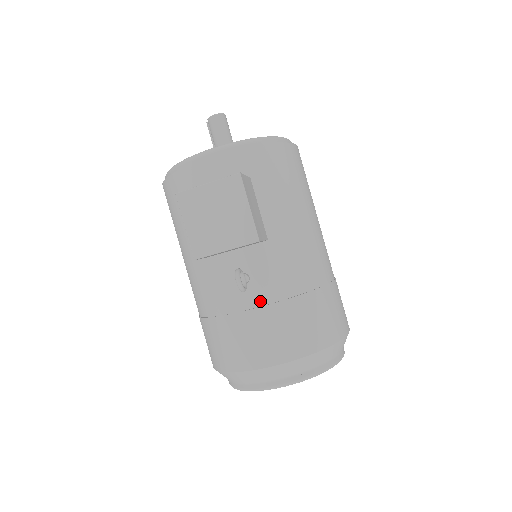
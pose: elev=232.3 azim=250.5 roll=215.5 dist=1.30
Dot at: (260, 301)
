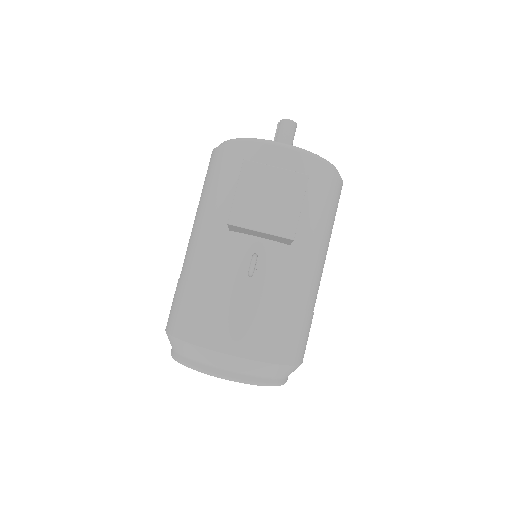
Dot at: (255, 293)
